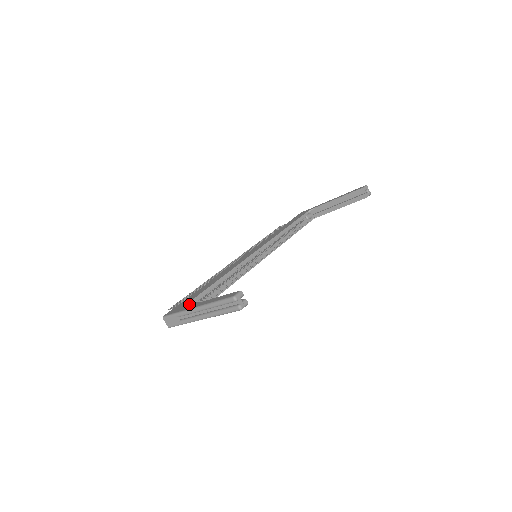
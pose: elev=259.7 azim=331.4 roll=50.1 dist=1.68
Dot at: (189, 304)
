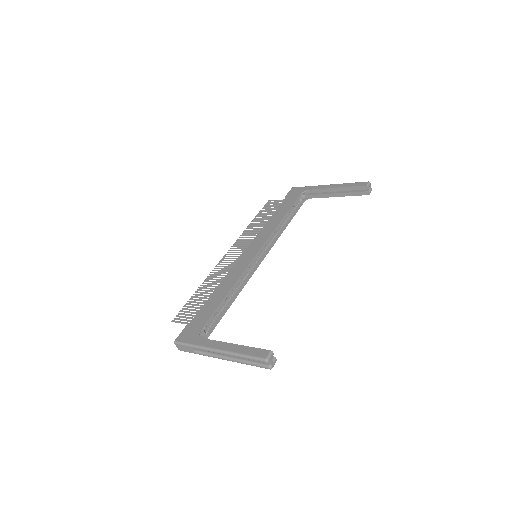
Dot at: (202, 331)
